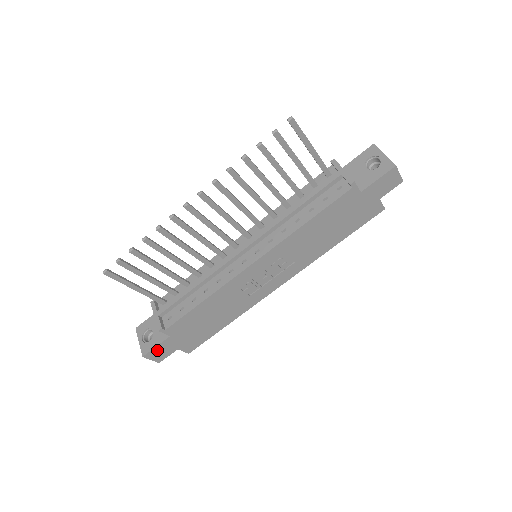
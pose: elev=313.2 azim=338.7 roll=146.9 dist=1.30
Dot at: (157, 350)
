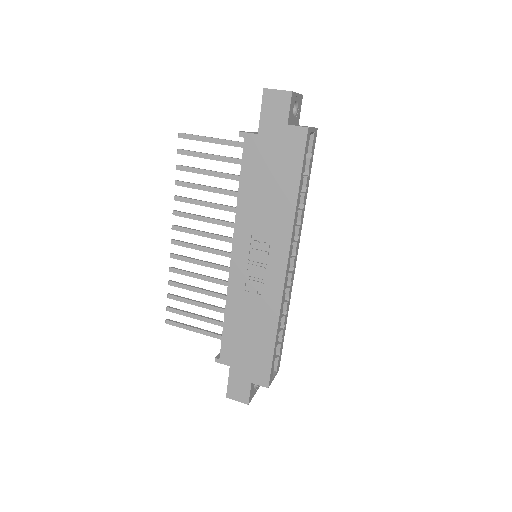
Dot at: (233, 387)
